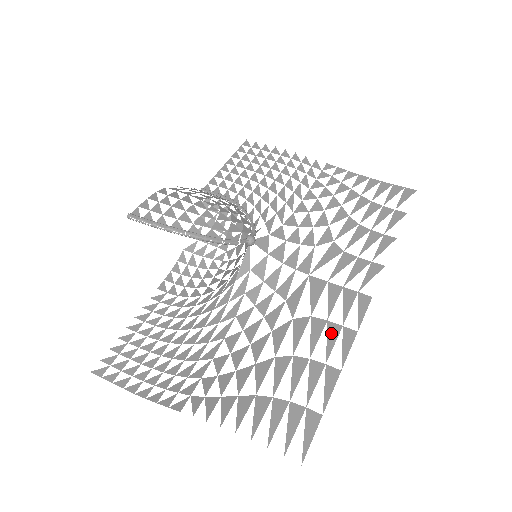
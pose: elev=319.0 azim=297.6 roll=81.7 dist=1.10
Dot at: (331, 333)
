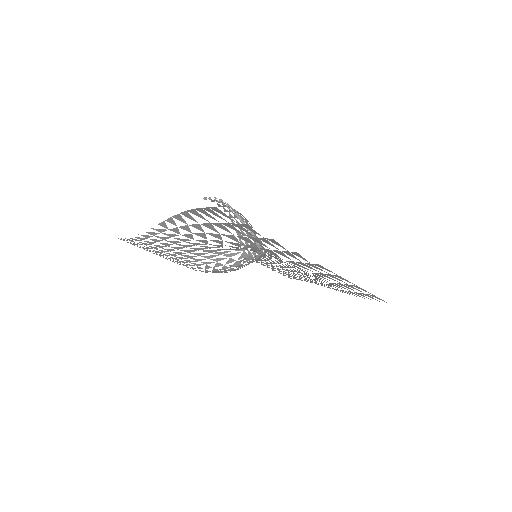
Dot at: occluded
